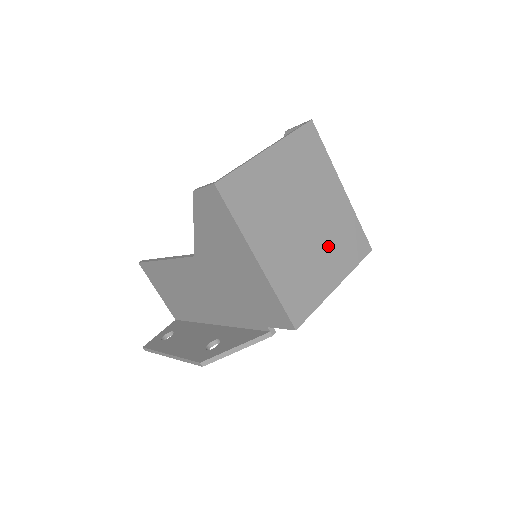
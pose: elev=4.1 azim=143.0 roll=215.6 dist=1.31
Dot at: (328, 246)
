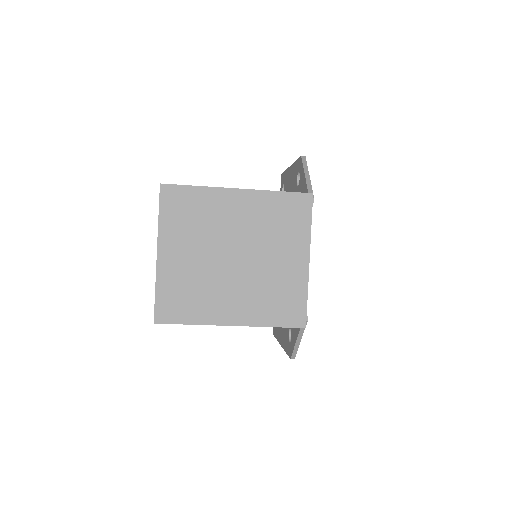
Dot at: (271, 246)
